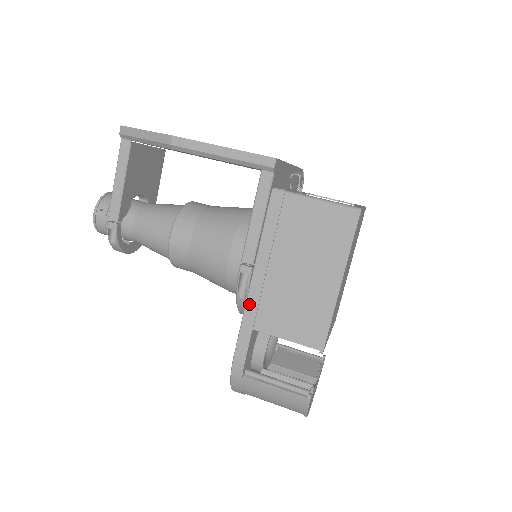
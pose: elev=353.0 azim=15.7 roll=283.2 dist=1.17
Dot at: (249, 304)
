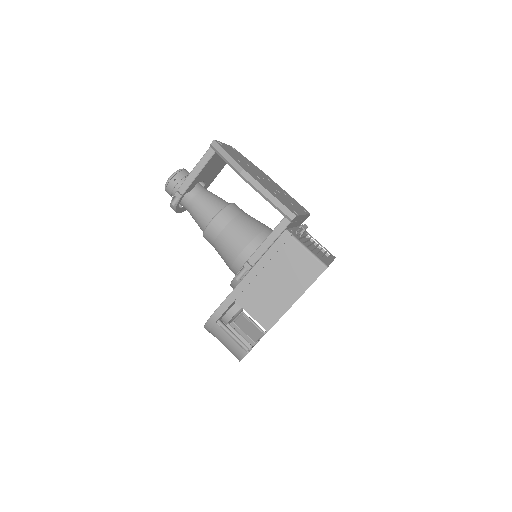
Dot at: (240, 286)
